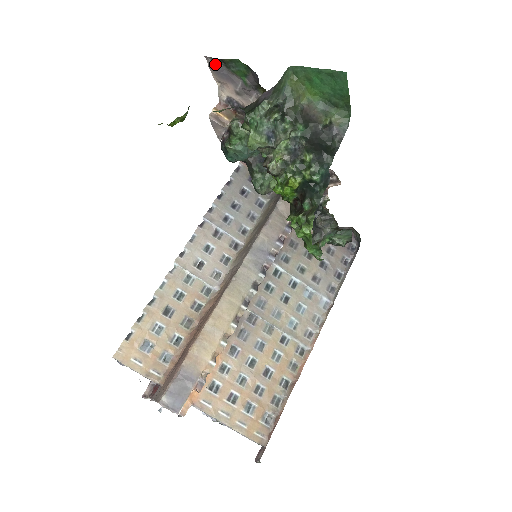
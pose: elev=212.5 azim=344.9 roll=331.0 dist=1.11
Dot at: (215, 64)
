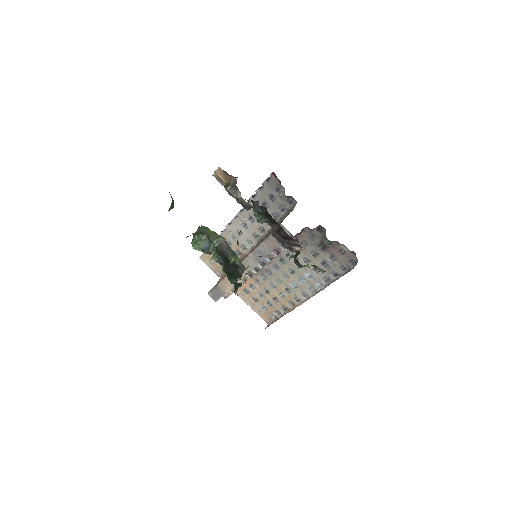
Dot at: occluded
